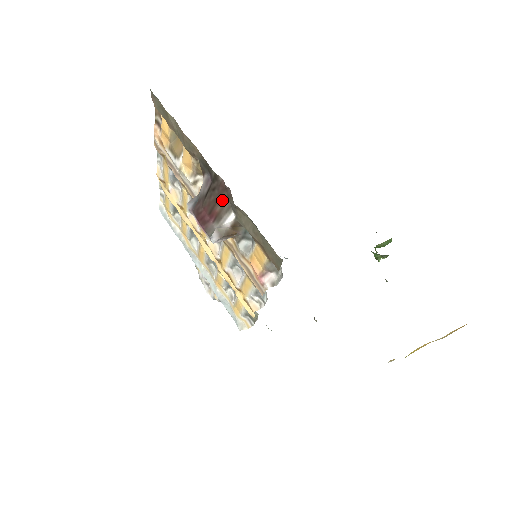
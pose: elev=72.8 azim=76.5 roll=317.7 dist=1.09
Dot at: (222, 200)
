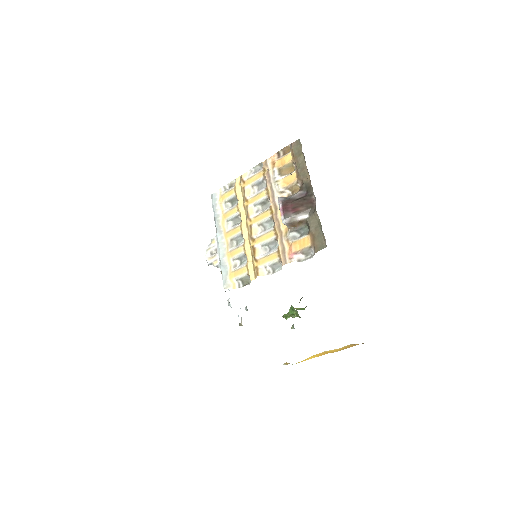
Dot at: (307, 206)
